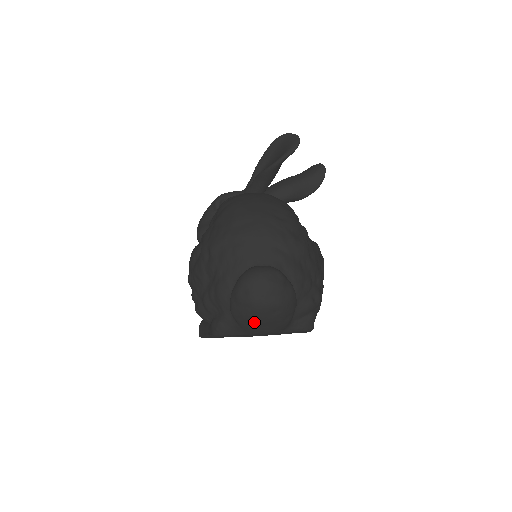
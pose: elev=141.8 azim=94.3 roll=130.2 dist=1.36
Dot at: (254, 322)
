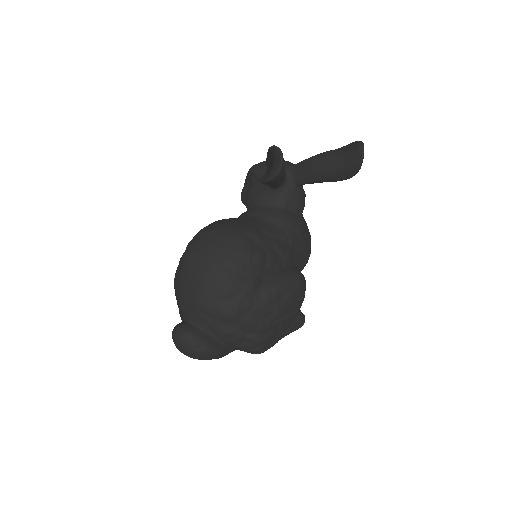
Dot at: occluded
